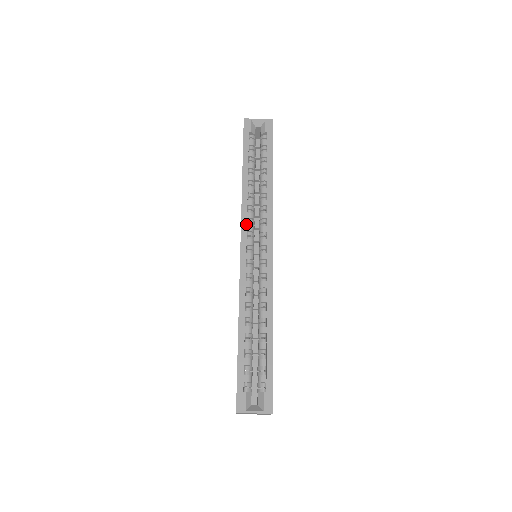
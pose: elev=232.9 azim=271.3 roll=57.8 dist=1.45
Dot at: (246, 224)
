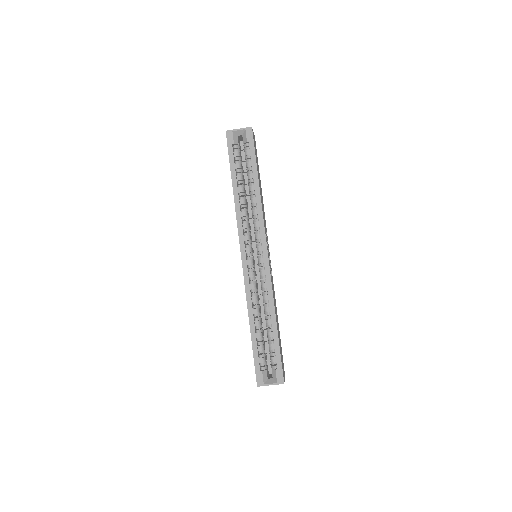
Dot at: (243, 235)
